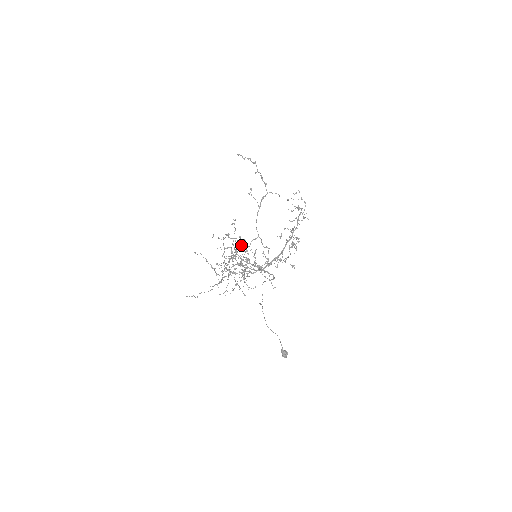
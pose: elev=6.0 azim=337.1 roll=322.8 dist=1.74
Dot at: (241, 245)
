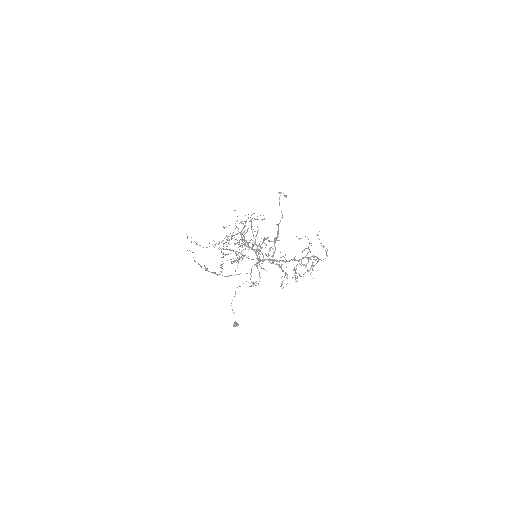
Dot at: occluded
